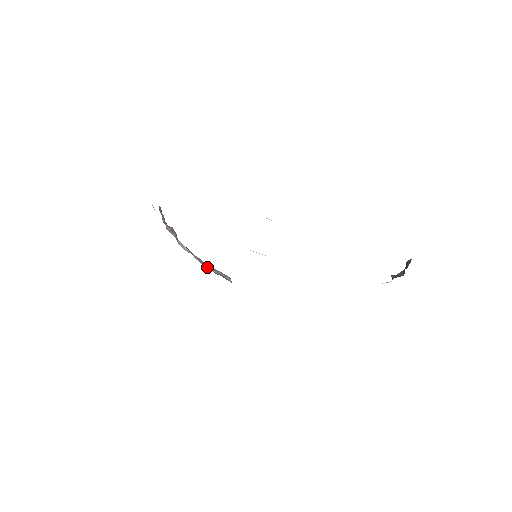
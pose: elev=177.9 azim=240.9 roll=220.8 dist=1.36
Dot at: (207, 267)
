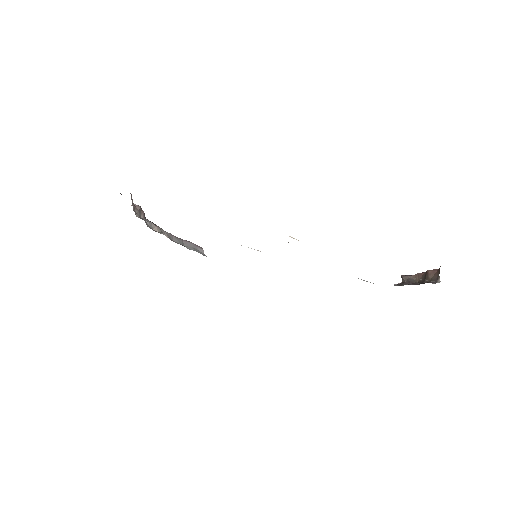
Dot at: (178, 242)
